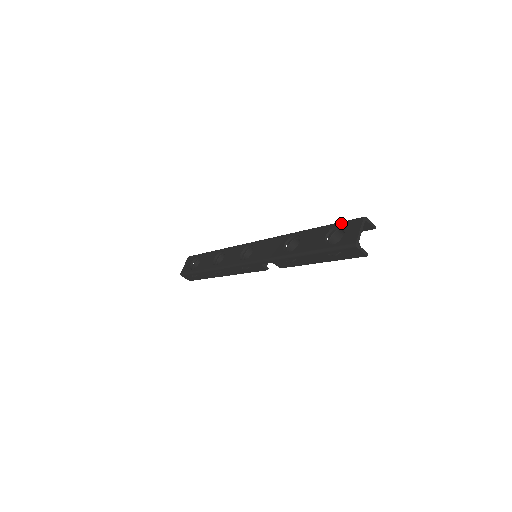
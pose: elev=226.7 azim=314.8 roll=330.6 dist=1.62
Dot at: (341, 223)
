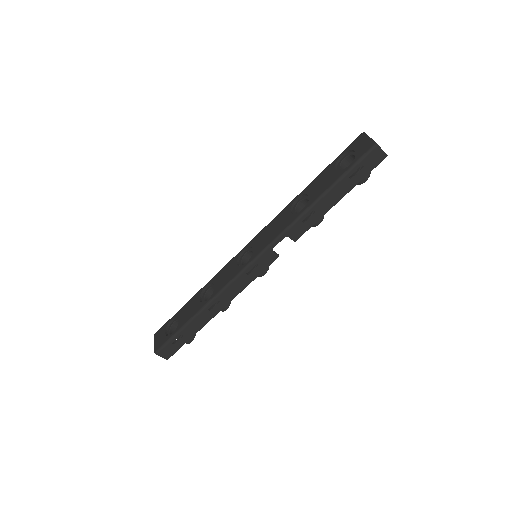
Dot at: (343, 151)
